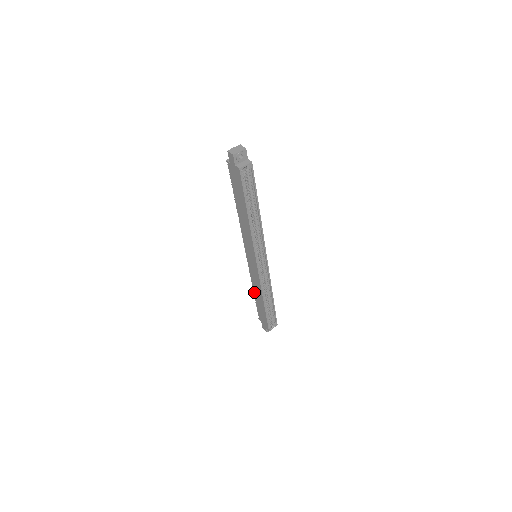
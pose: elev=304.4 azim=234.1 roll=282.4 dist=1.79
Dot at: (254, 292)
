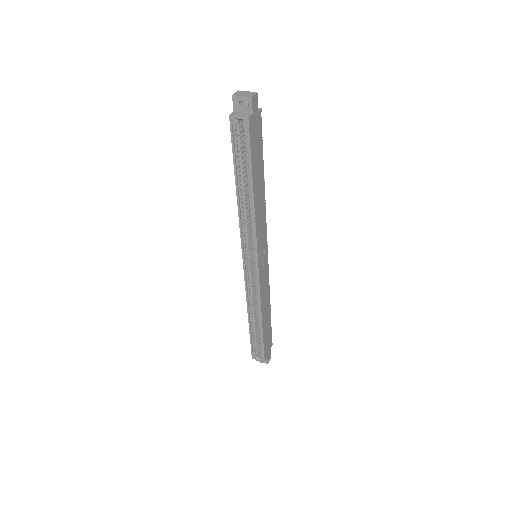
Dot at: occluded
